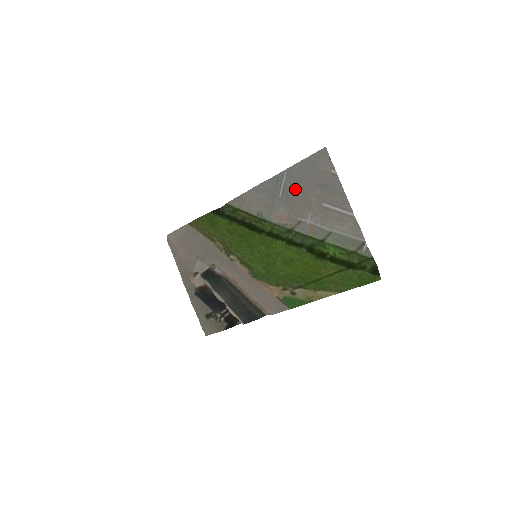
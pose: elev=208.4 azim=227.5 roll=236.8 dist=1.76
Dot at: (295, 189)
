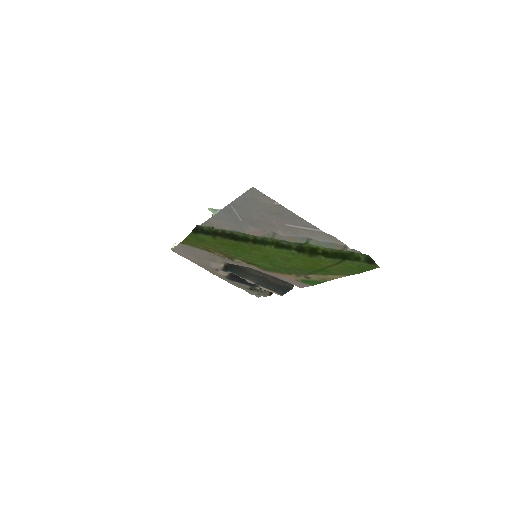
Dot at: (251, 216)
